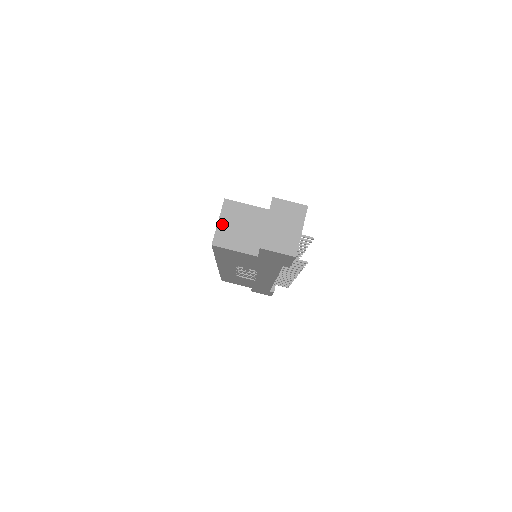
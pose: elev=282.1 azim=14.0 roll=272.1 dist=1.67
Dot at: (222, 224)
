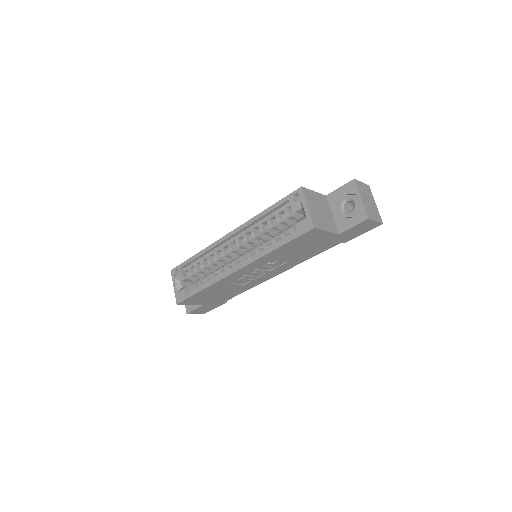
Dot at: (311, 209)
